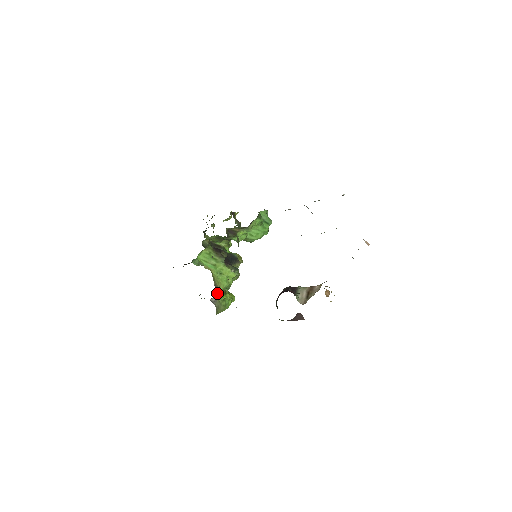
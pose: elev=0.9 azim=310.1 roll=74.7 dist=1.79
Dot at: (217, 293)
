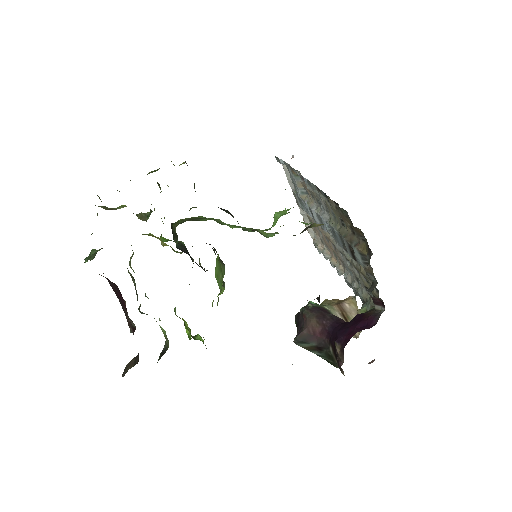
Dot at: occluded
